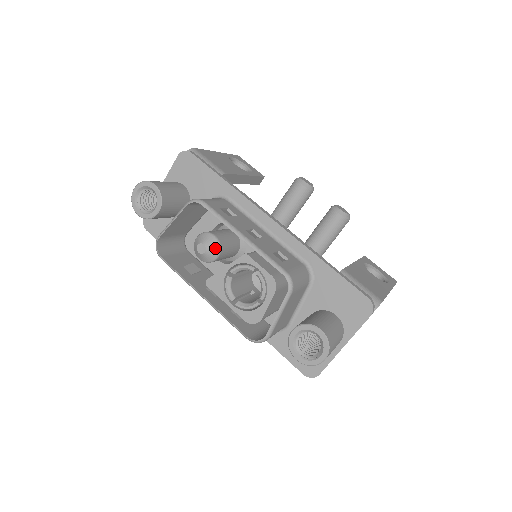
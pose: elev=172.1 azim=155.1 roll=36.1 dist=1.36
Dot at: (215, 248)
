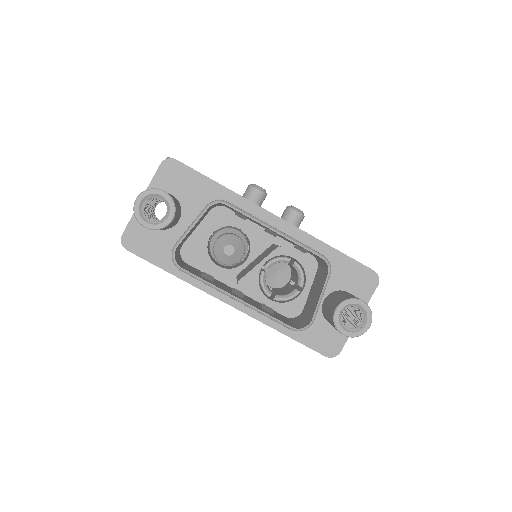
Dot at: (241, 248)
